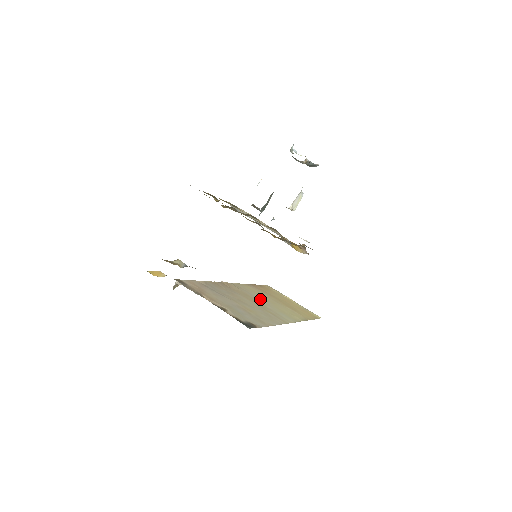
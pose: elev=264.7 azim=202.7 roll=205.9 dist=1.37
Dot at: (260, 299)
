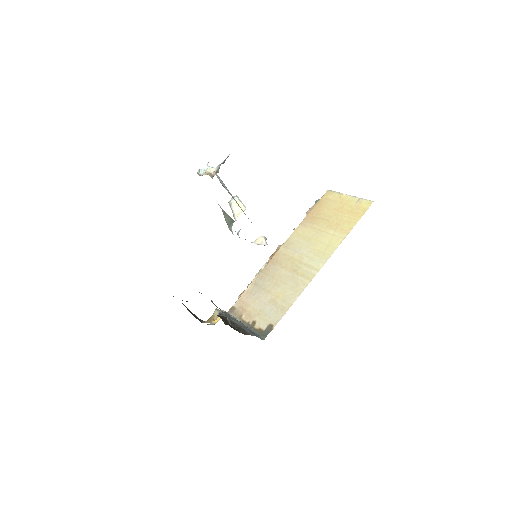
Dot at: (301, 250)
